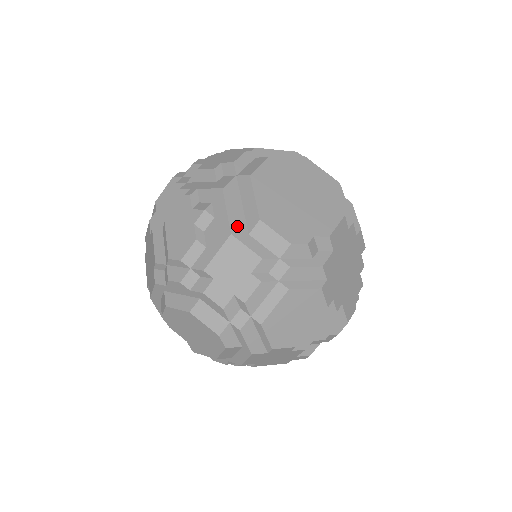
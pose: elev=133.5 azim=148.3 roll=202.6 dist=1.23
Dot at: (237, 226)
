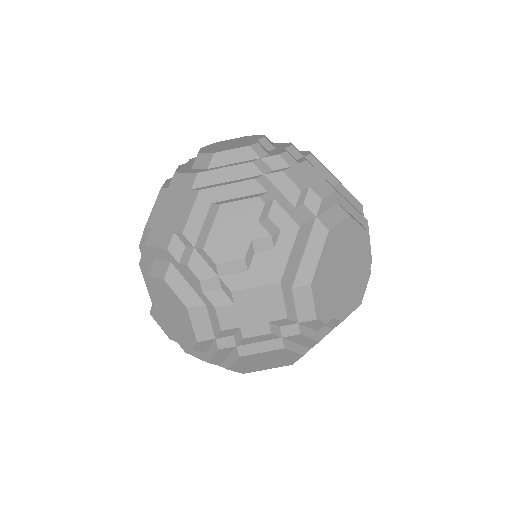
Dot at: (289, 275)
